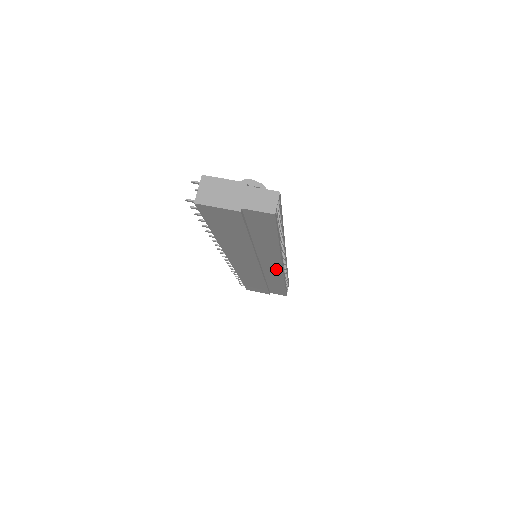
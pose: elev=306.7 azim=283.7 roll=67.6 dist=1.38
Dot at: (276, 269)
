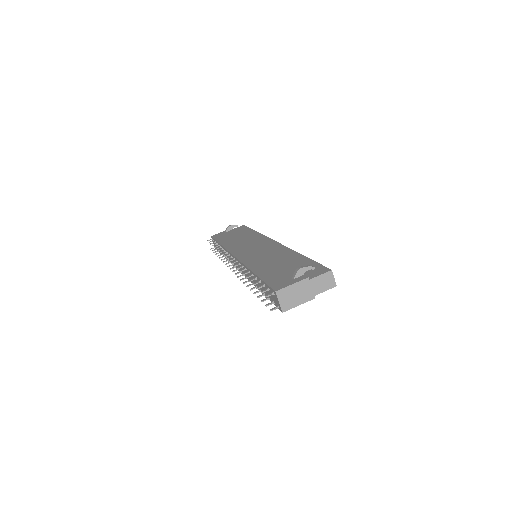
Dot at: occluded
